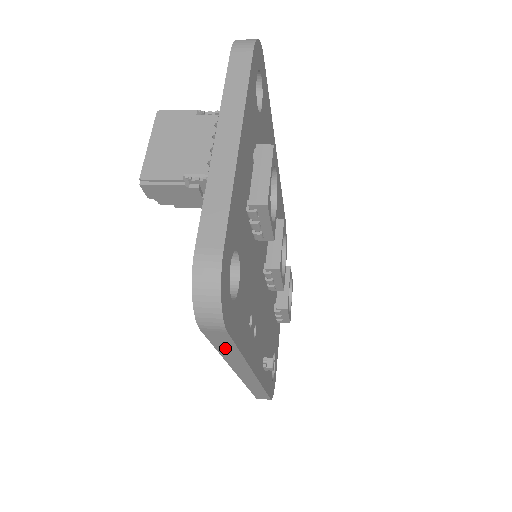
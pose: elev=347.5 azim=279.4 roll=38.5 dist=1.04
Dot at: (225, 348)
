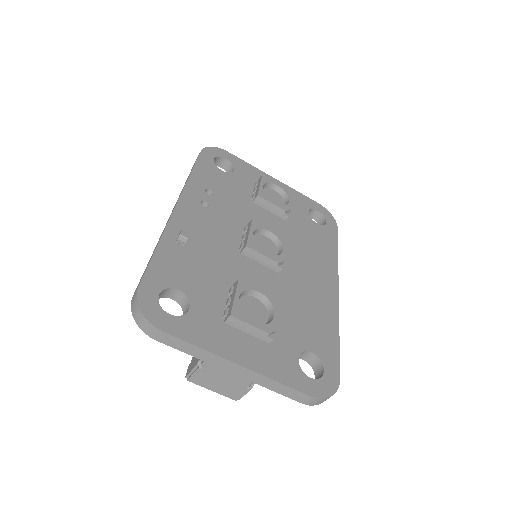
Dot at: occluded
